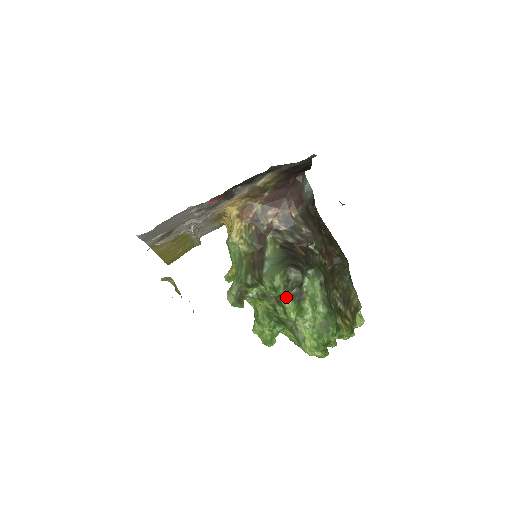
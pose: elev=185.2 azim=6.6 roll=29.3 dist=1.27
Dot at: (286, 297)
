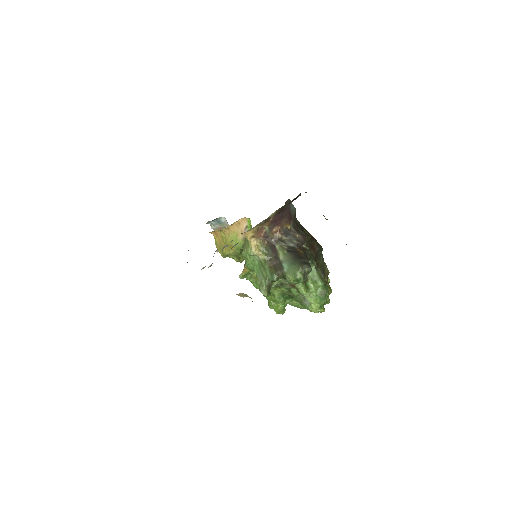
Dot at: occluded
